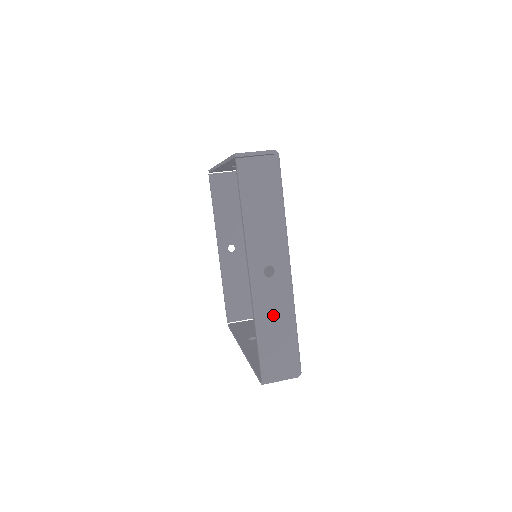
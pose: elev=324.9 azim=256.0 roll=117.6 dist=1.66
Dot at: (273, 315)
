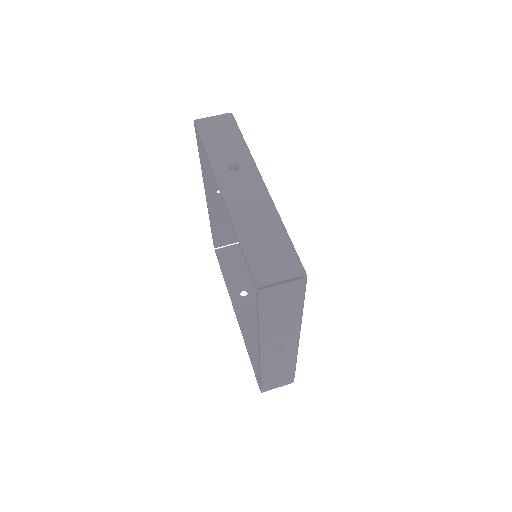
Dot at: (277, 366)
